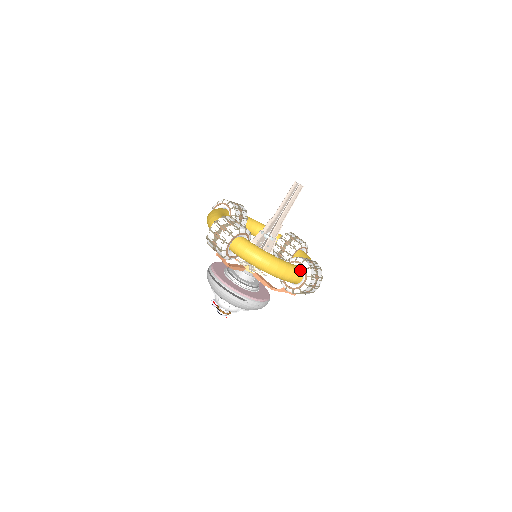
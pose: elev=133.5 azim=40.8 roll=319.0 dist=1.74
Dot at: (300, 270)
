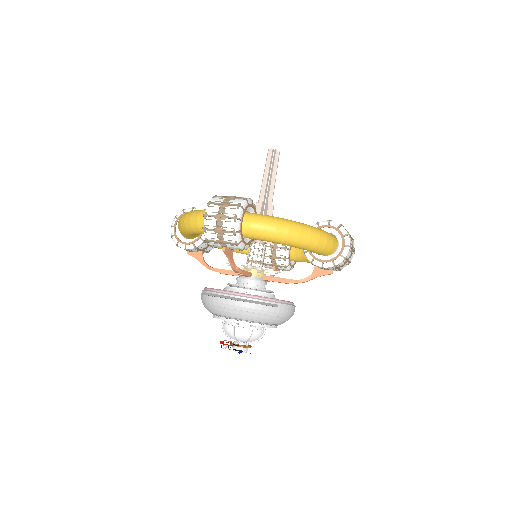
Dot at: (330, 234)
